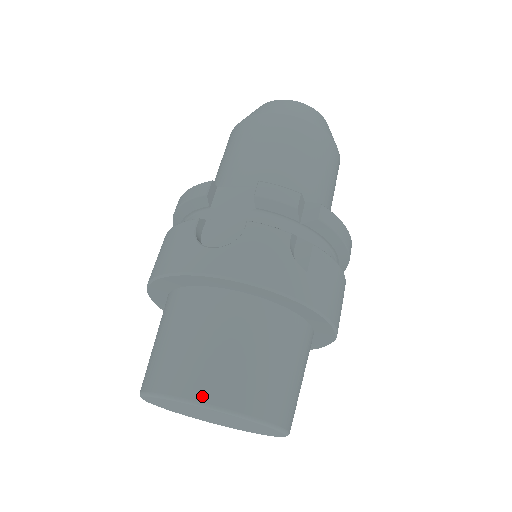
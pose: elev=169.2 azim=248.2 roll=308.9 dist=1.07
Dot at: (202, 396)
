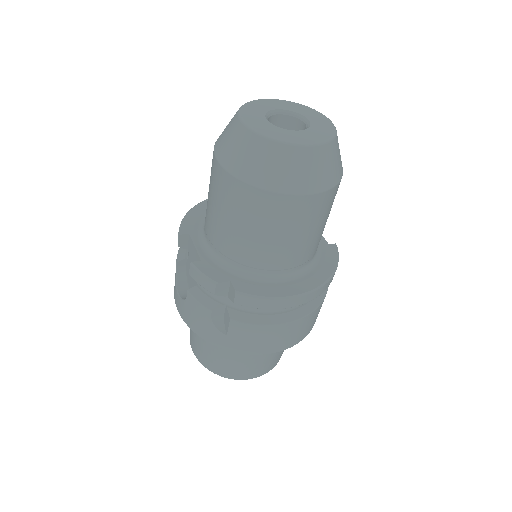
Dot at: (196, 355)
